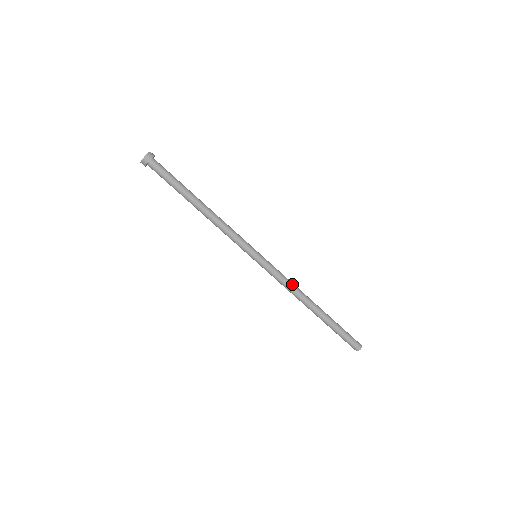
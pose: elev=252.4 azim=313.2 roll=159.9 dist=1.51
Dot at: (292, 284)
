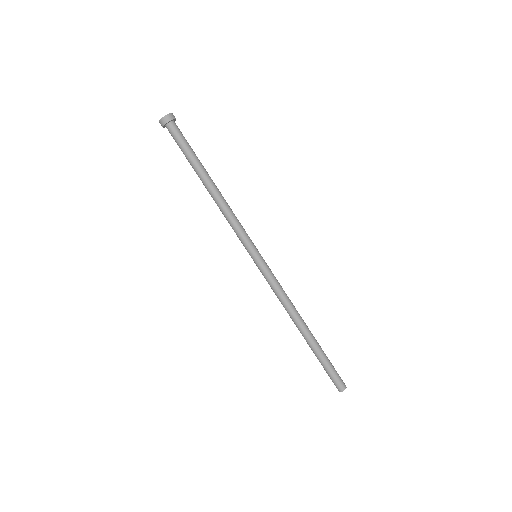
Dot at: (286, 298)
